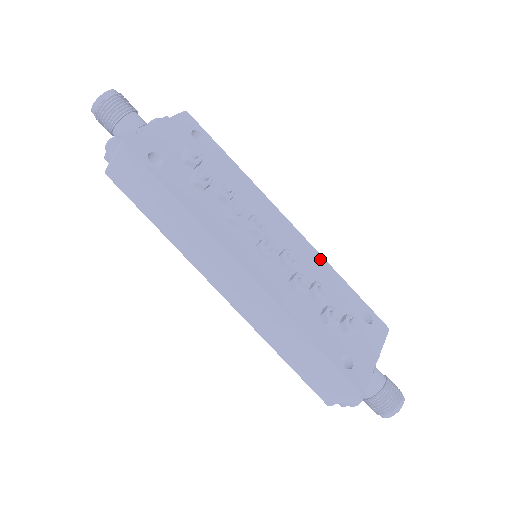
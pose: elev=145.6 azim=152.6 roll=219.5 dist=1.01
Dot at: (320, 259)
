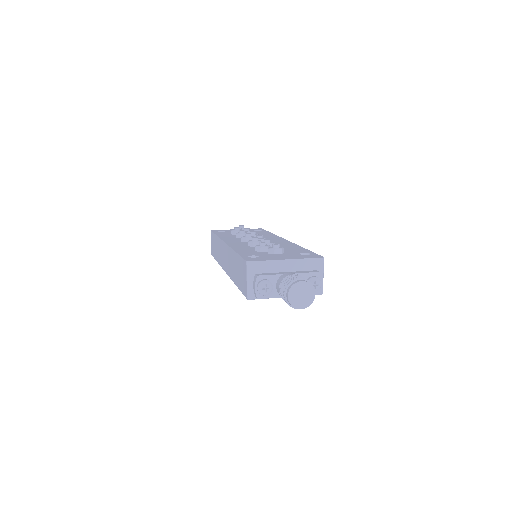
Dot at: (293, 245)
